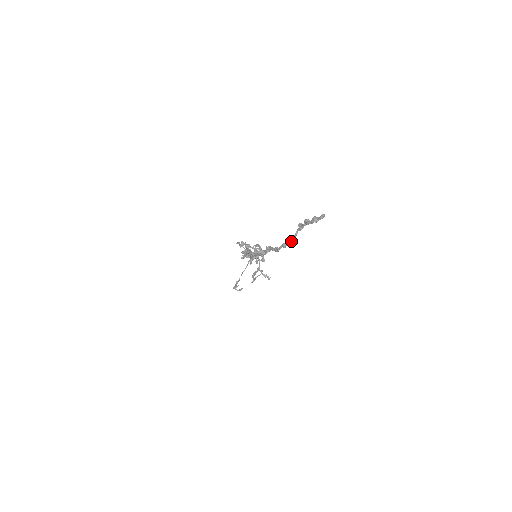
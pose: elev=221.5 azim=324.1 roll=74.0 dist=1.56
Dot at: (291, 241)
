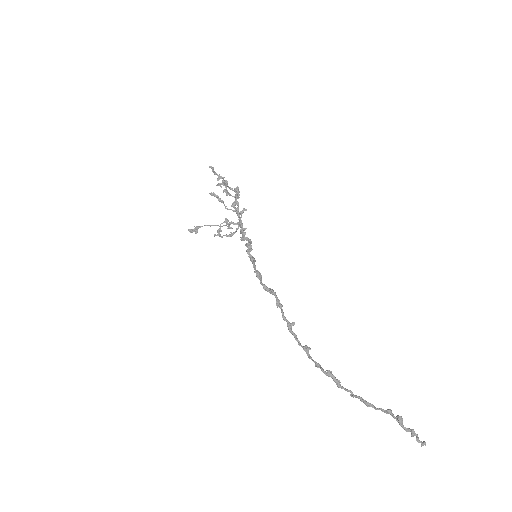
Dot at: (366, 405)
